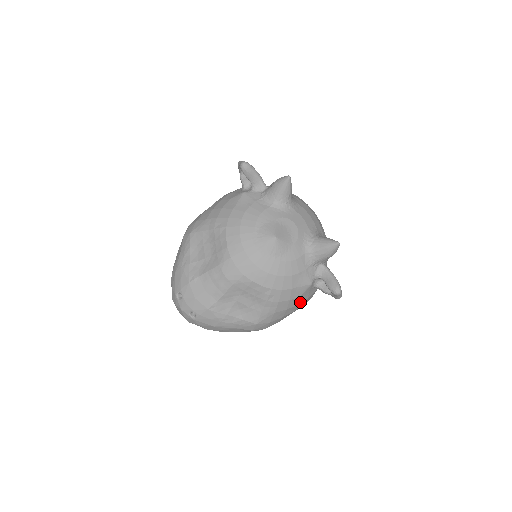
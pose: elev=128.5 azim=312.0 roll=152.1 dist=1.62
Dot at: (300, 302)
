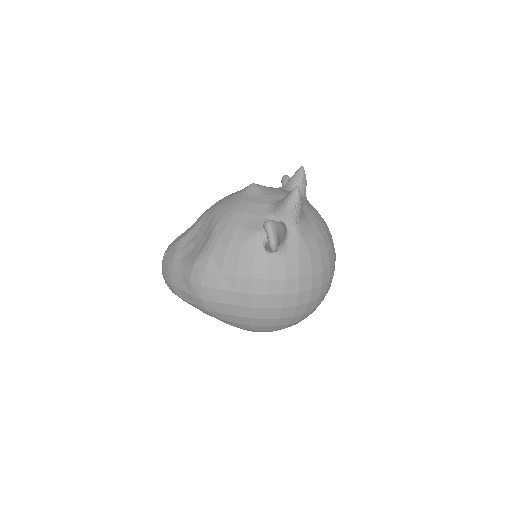
Dot at: (243, 258)
